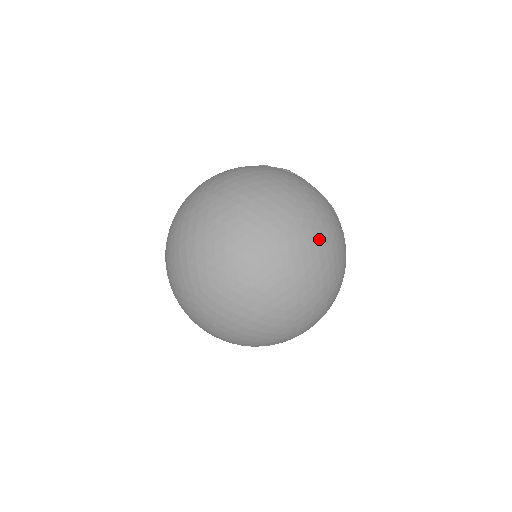
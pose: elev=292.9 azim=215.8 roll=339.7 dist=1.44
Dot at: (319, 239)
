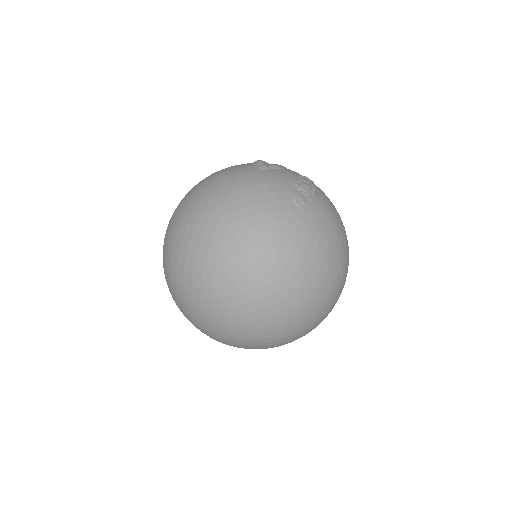
Dot at: occluded
